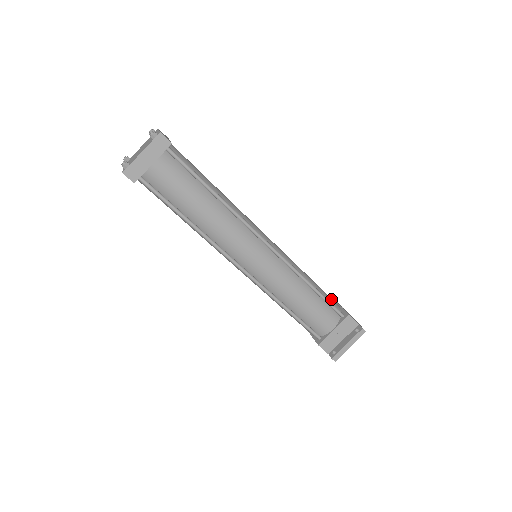
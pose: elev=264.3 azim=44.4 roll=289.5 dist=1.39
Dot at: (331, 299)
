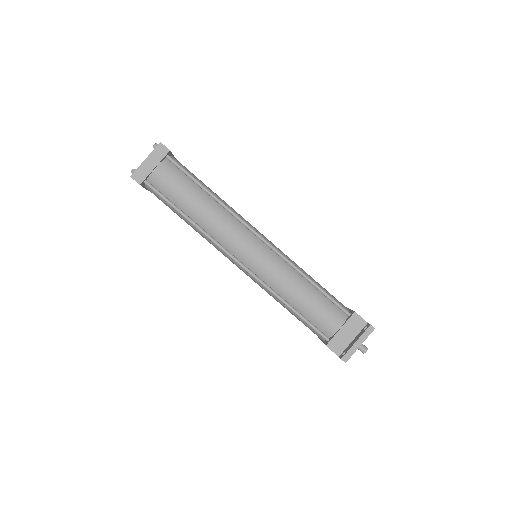
Dot at: (337, 300)
